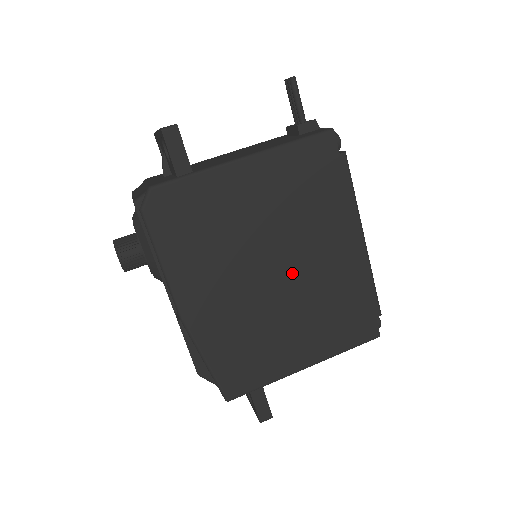
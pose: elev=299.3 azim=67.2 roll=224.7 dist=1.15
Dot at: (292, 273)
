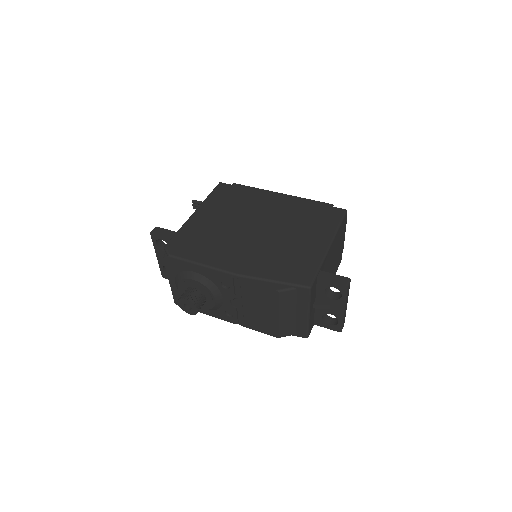
Dot at: (266, 224)
